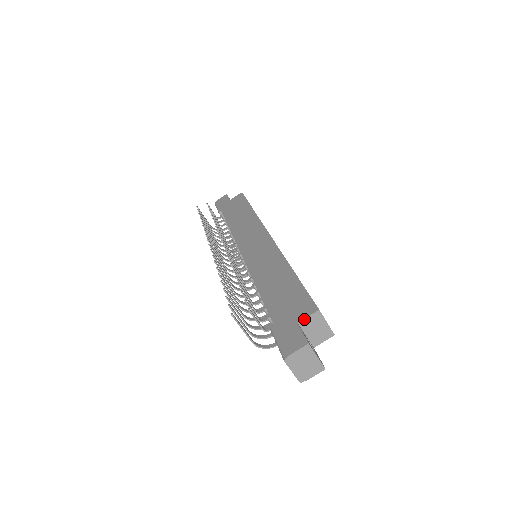
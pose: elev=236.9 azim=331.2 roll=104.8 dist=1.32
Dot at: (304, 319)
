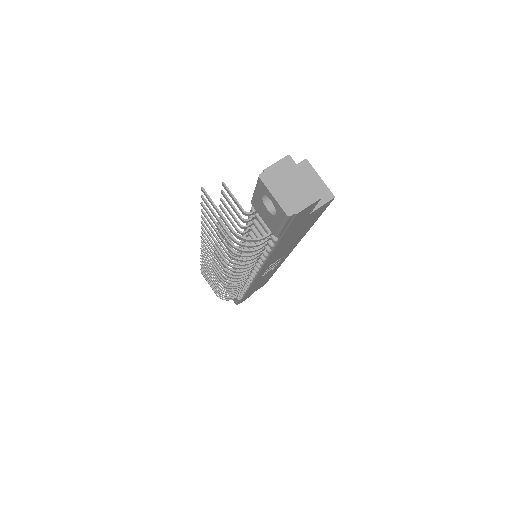
Dot at: occluded
